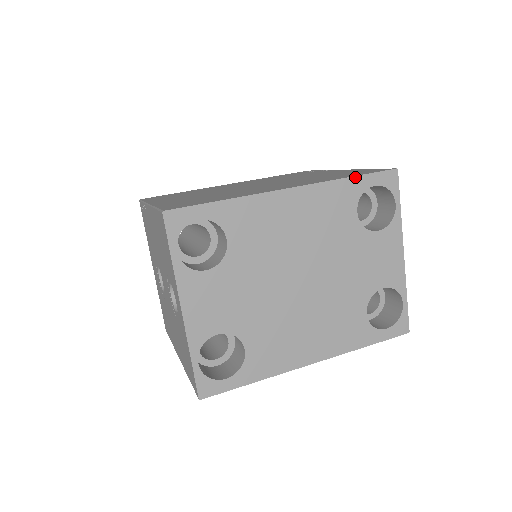
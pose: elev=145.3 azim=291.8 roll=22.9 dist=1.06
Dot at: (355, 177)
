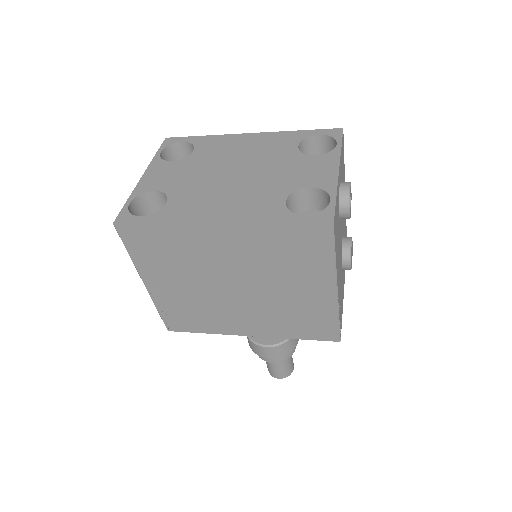
Dot at: (303, 131)
